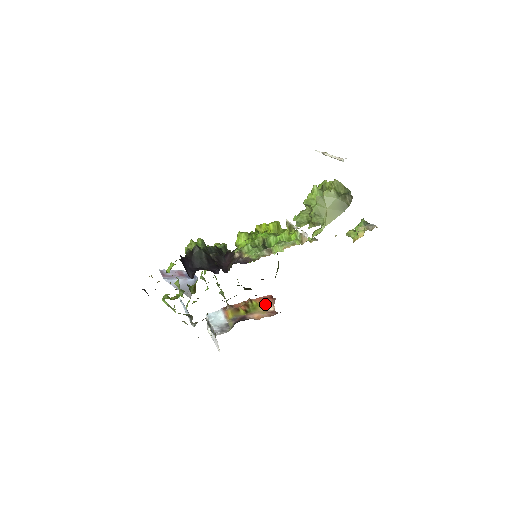
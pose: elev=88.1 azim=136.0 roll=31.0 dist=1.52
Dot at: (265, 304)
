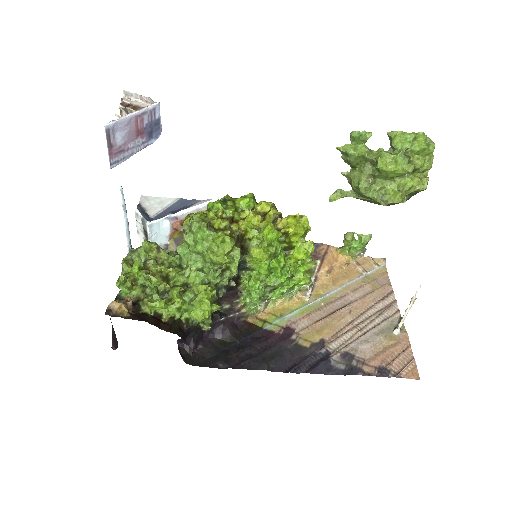
Dot at: occluded
